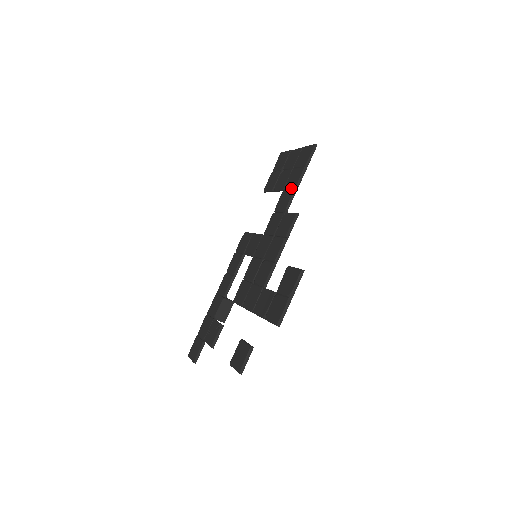
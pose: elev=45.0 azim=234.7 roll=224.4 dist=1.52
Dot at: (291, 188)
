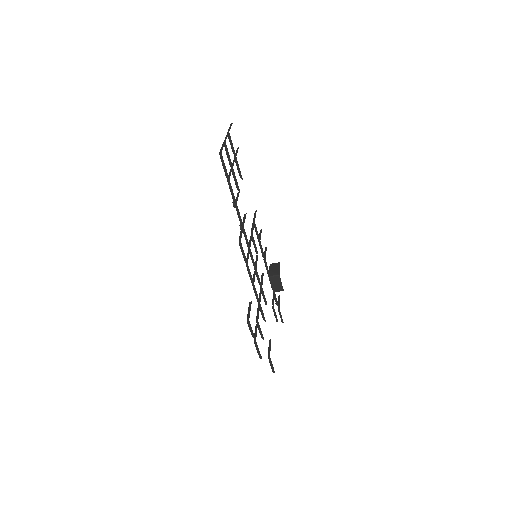
Dot at: occluded
